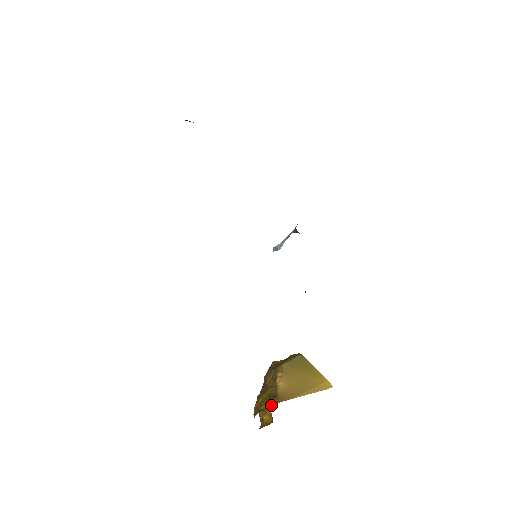
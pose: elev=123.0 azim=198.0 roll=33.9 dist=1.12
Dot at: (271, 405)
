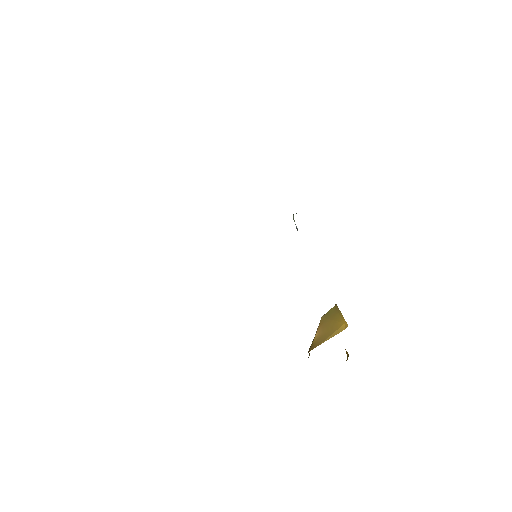
Dot at: occluded
